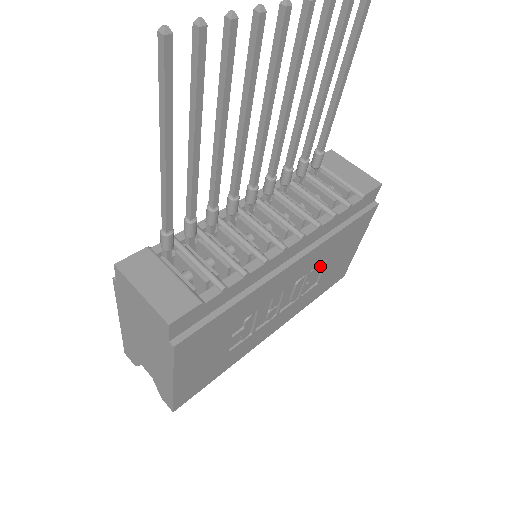
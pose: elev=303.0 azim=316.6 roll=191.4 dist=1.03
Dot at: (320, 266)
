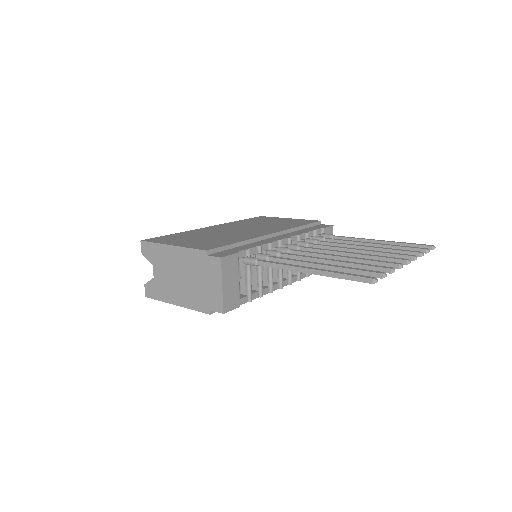
Dot at: occluded
